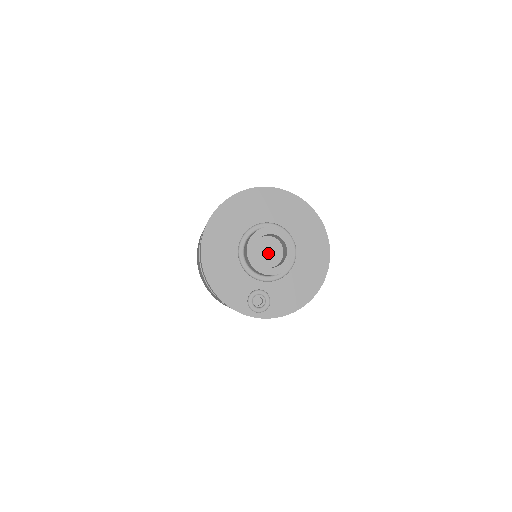
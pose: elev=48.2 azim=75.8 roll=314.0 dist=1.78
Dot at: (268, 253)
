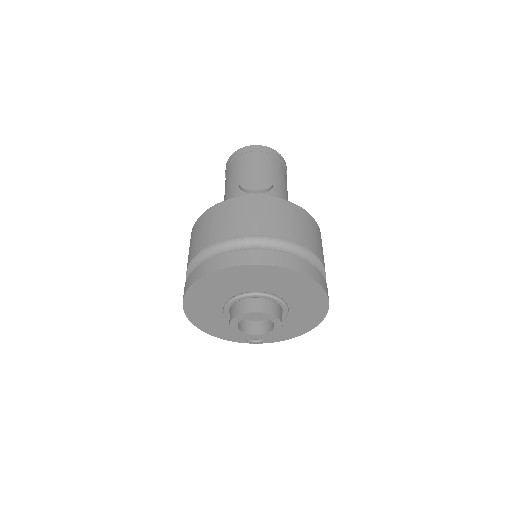
Dot at: occluded
